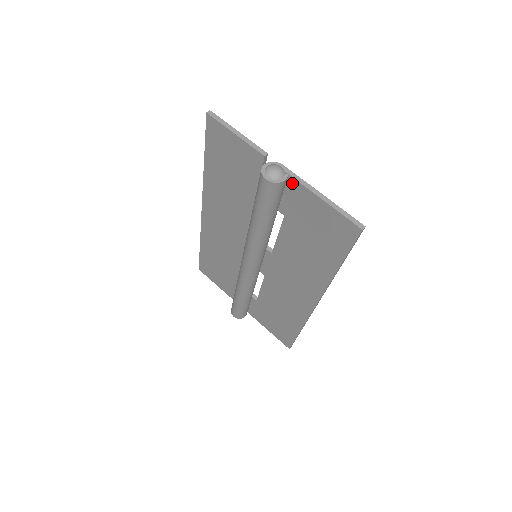
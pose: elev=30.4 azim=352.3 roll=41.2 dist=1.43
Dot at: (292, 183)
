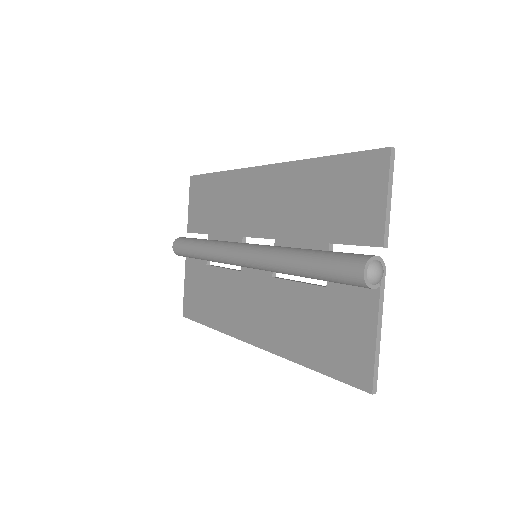
Dot at: (372, 292)
